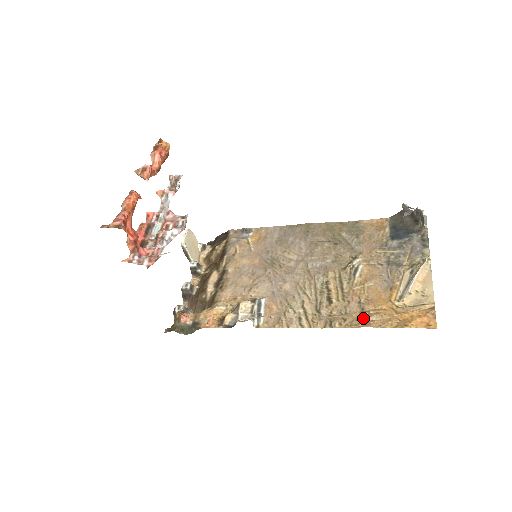
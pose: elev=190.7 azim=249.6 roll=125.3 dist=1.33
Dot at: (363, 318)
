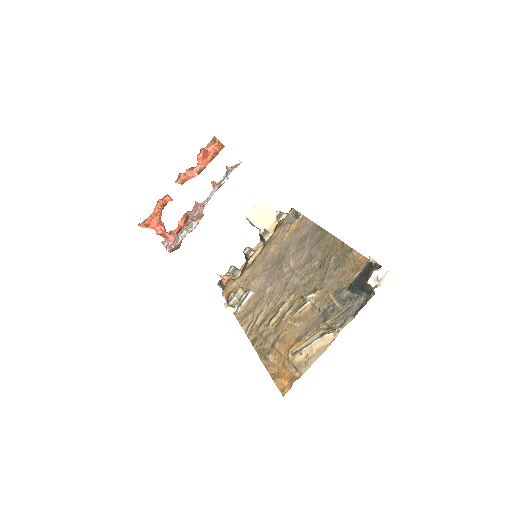
Dot at: (266, 352)
